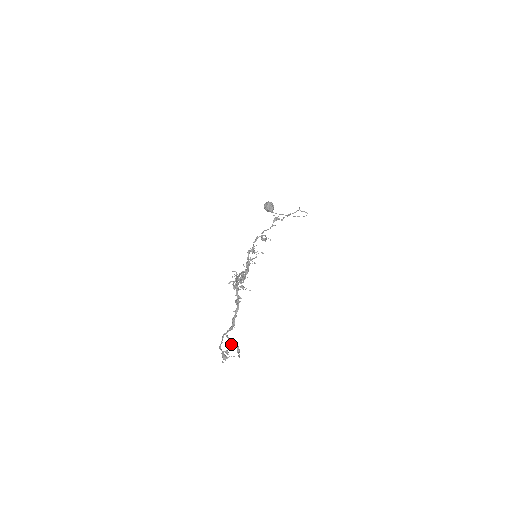
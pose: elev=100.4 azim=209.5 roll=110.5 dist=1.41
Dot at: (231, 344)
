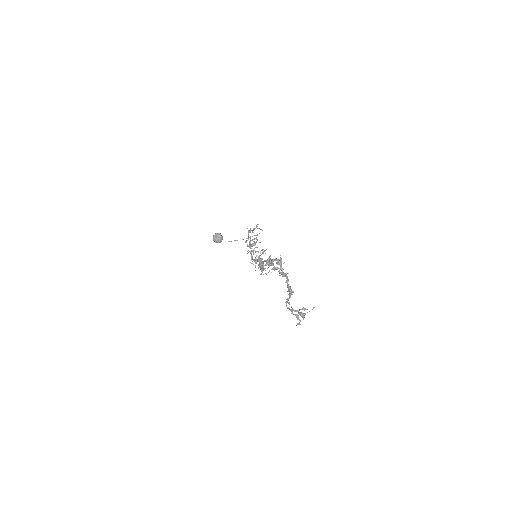
Dot at: (292, 311)
